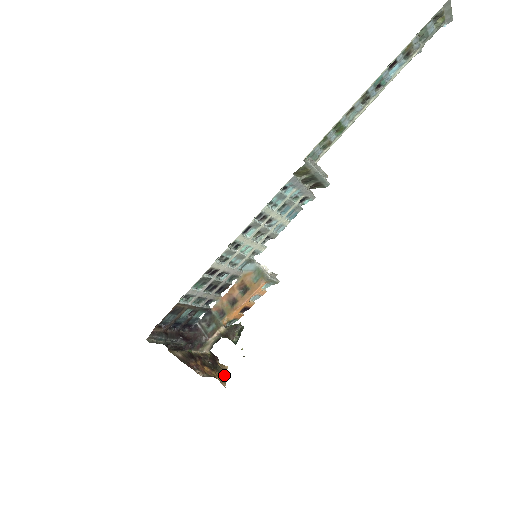
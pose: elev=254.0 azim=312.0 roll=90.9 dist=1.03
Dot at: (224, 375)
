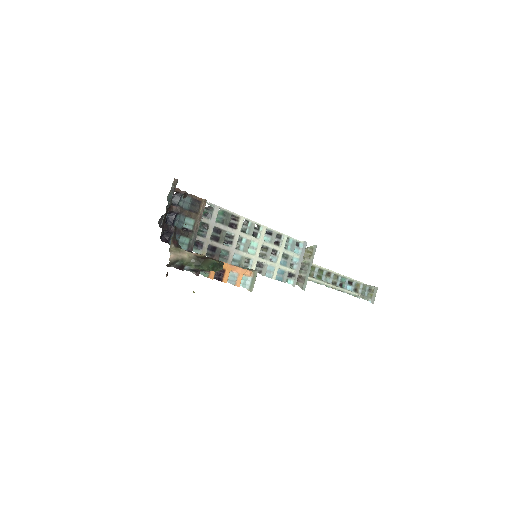
Dot at: occluded
